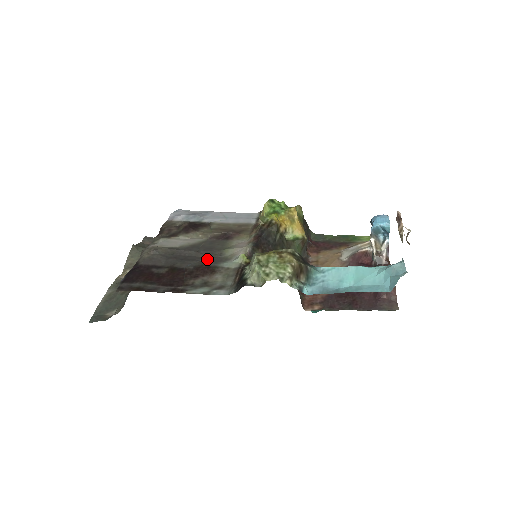
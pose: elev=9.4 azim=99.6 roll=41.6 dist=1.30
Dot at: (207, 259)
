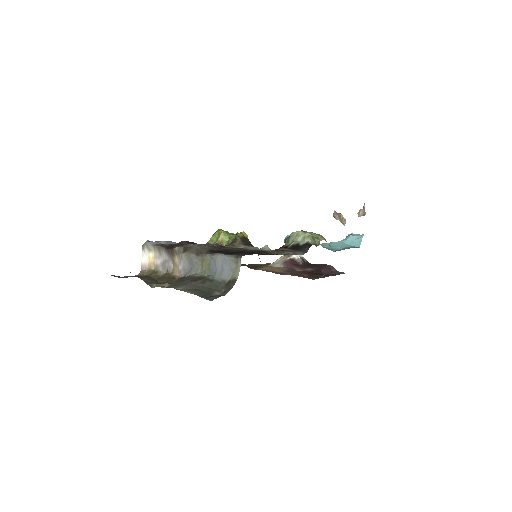
Dot at: occluded
